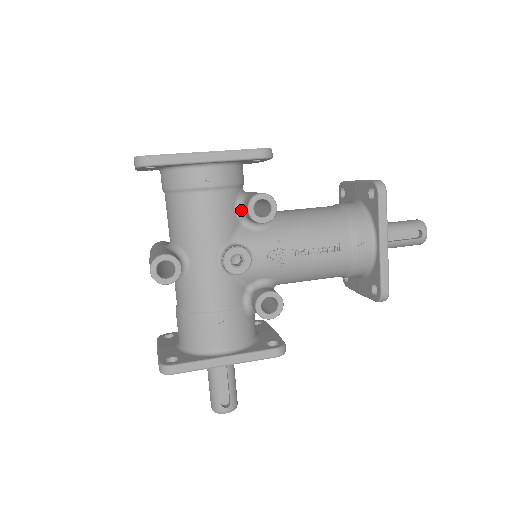
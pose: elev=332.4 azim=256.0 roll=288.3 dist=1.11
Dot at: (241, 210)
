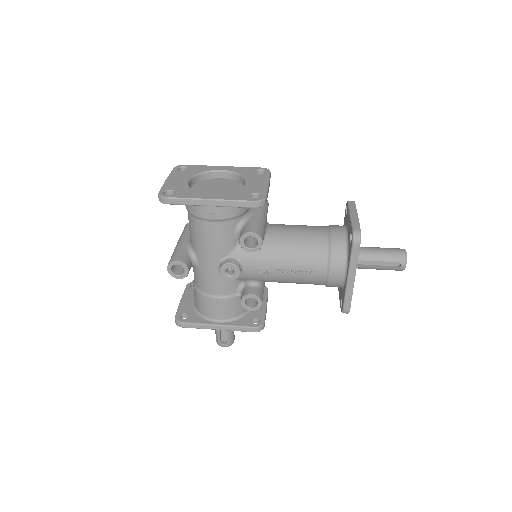
Dot at: (239, 234)
